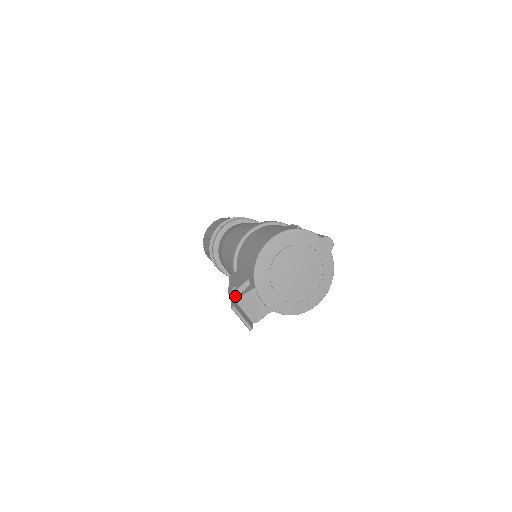
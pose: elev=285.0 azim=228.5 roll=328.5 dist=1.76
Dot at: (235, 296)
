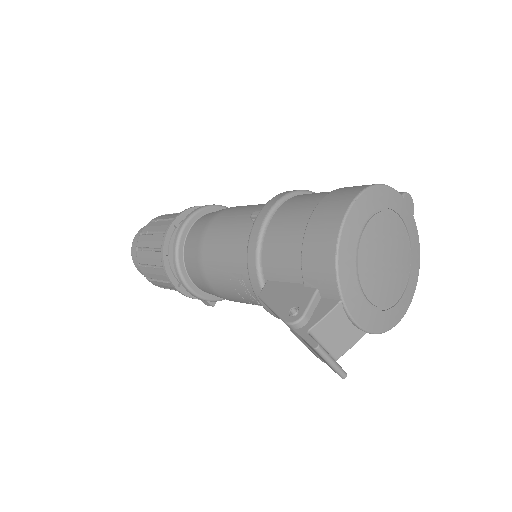
Dot at: (303, 325)
